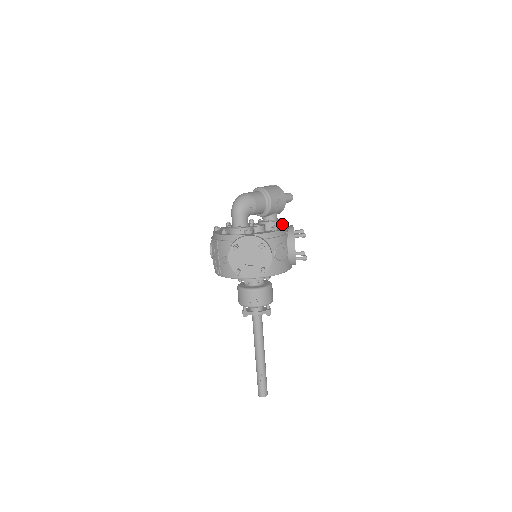
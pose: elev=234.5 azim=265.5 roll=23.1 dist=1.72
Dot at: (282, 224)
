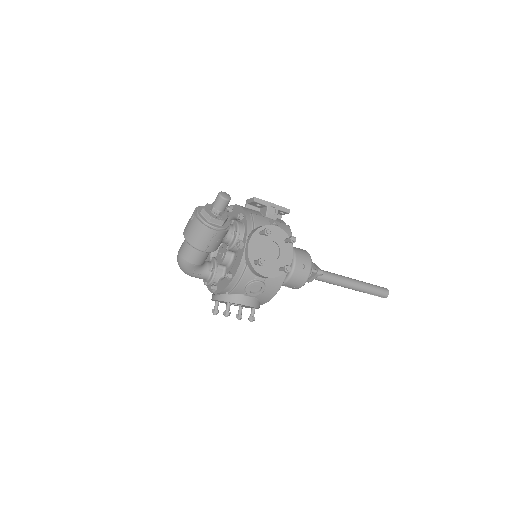
Dot at: (238, 248)
